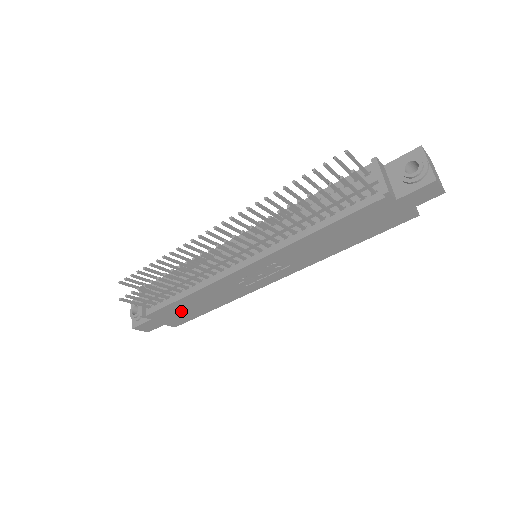
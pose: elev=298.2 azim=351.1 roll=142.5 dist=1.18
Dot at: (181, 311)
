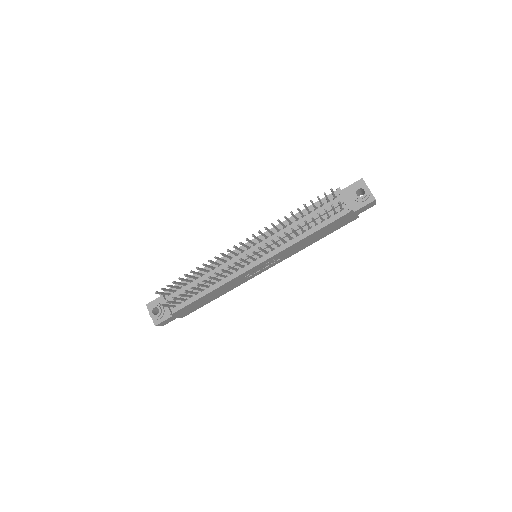
Dot at: (197, 304)
